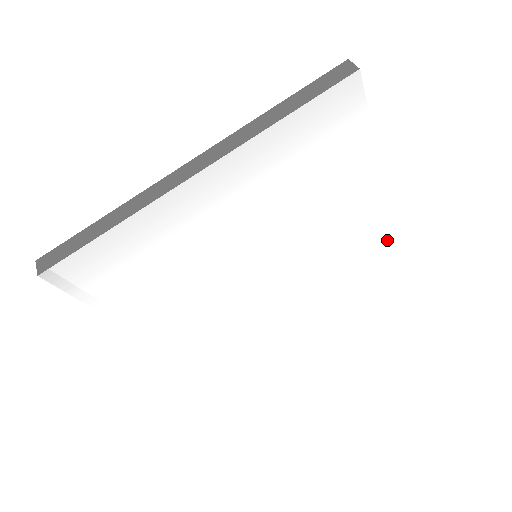
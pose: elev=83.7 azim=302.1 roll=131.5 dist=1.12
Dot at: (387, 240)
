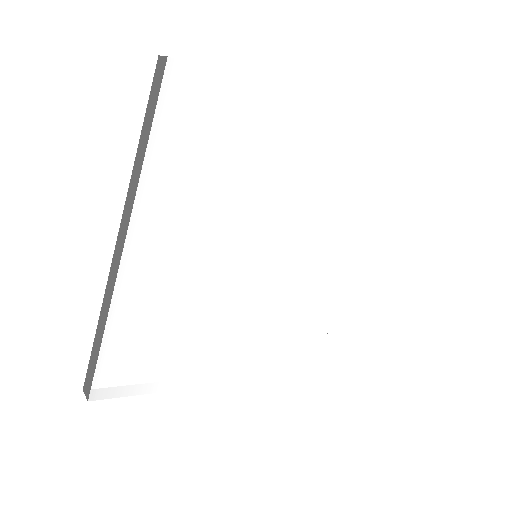
Dot at: (371, 147)
